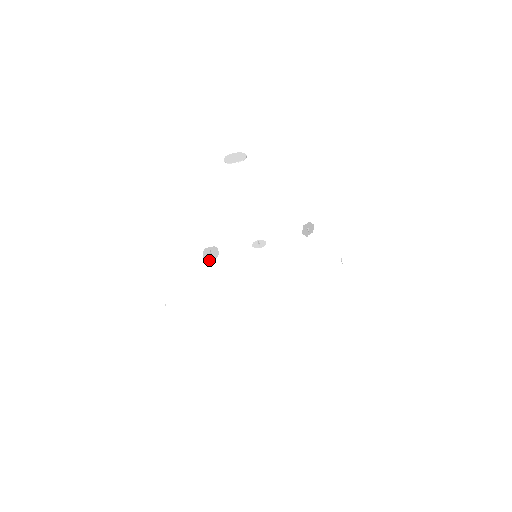
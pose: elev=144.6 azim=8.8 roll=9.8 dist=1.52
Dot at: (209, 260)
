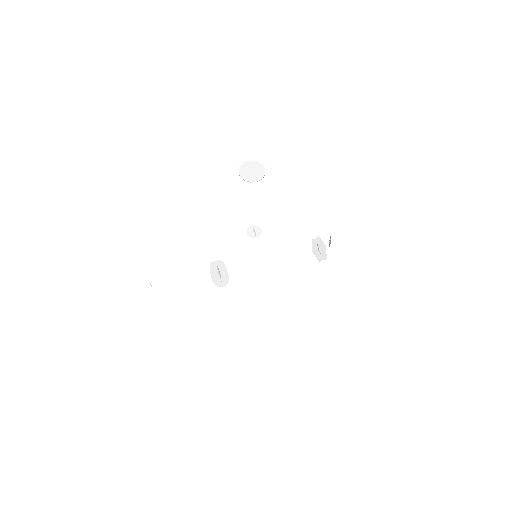
Dot at: (221, 286)
